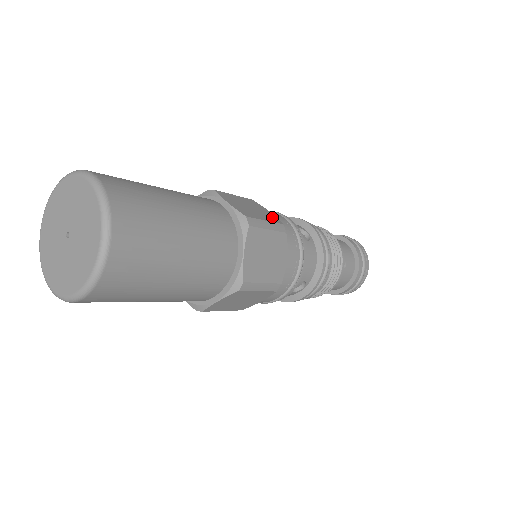
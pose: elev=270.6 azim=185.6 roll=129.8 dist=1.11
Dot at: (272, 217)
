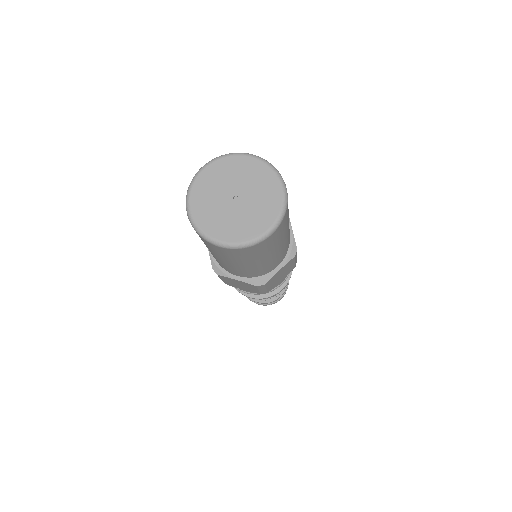
Dot at: occluded
